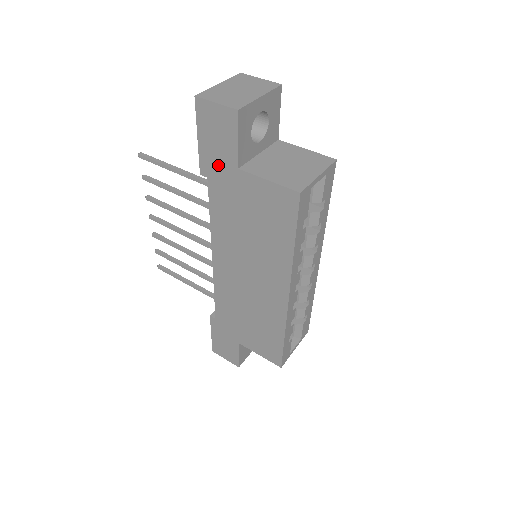
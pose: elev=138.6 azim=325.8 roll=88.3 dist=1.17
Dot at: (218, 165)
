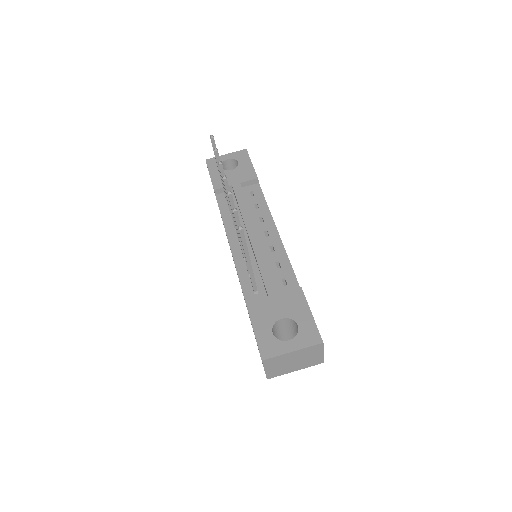
Dot at: occluded
